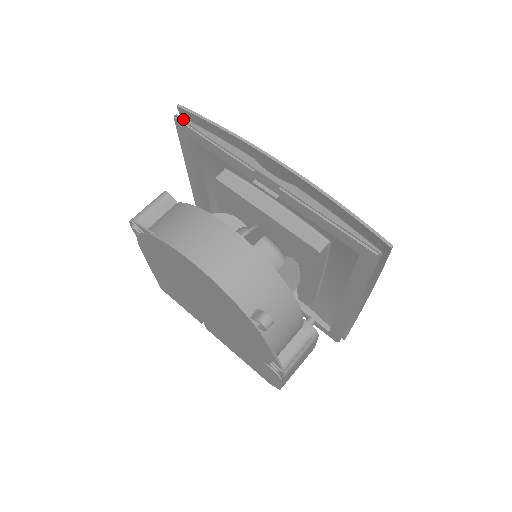
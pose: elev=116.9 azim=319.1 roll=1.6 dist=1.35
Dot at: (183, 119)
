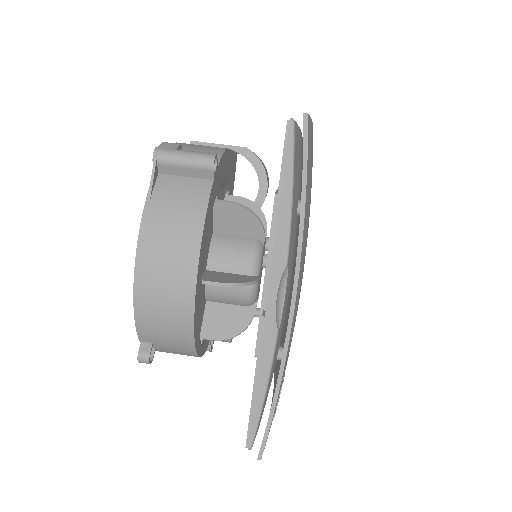
Dot at: (290, 136)
